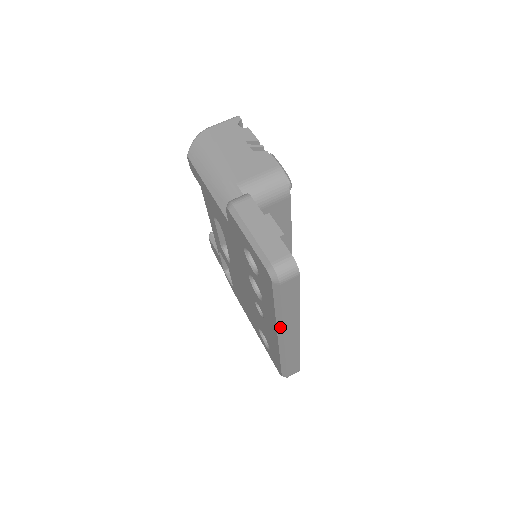
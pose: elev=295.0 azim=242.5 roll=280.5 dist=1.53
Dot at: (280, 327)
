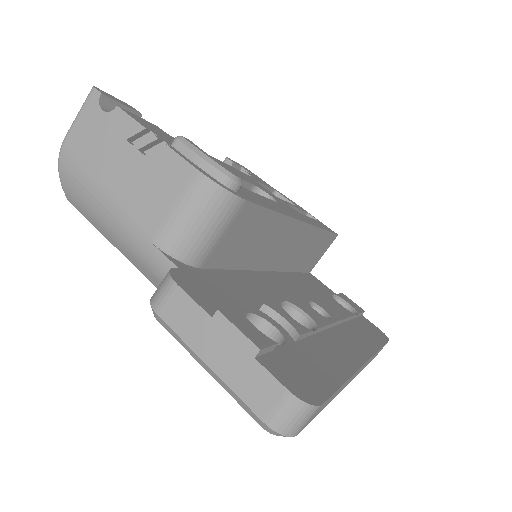
Dot at: occluded
